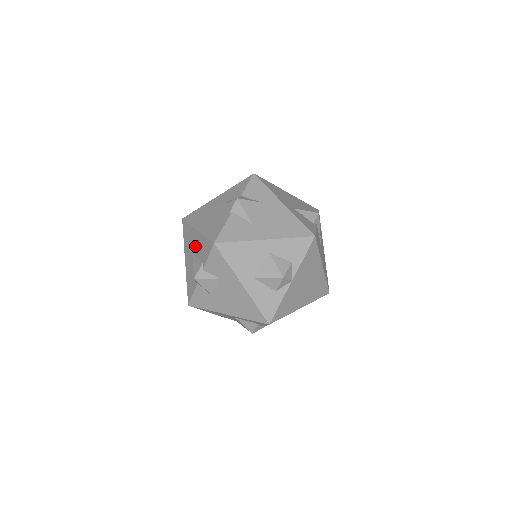
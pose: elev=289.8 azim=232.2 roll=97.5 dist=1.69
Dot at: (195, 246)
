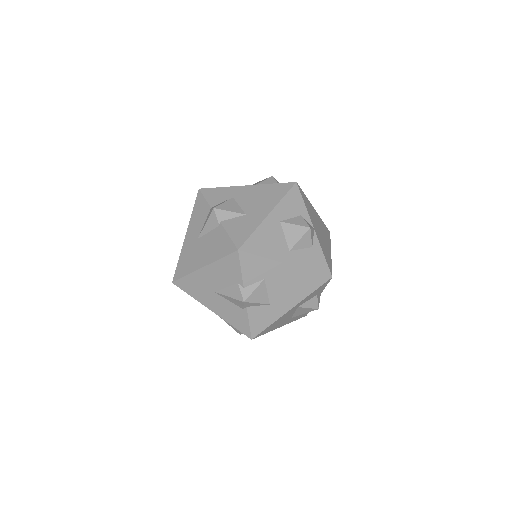
Dot at: (214, 282)
